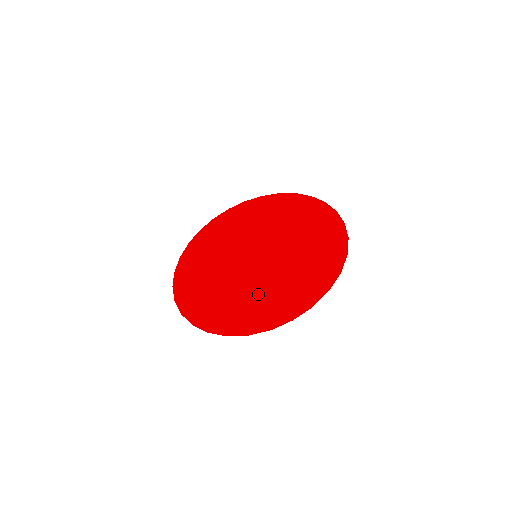
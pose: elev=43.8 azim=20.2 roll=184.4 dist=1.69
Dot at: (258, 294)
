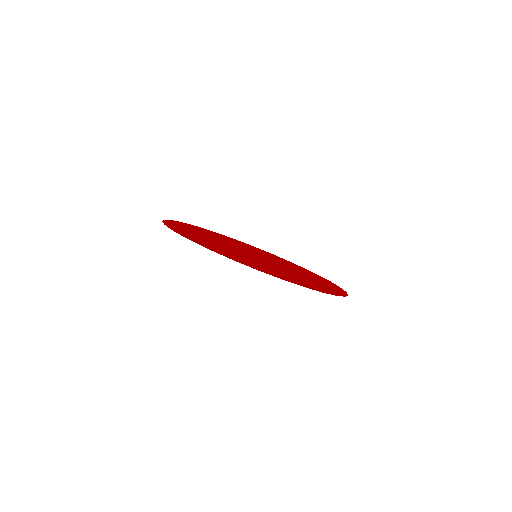
Dot at: (275, 269)
